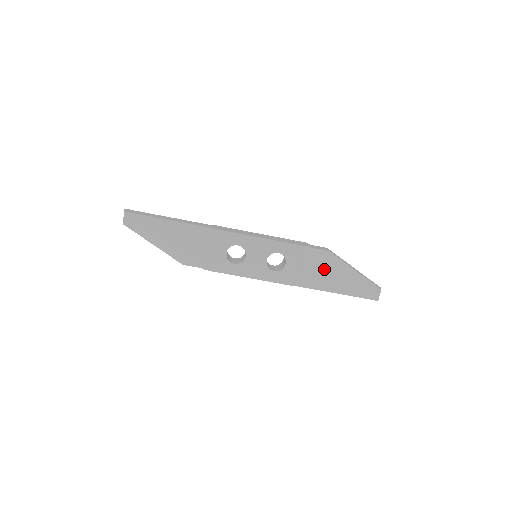
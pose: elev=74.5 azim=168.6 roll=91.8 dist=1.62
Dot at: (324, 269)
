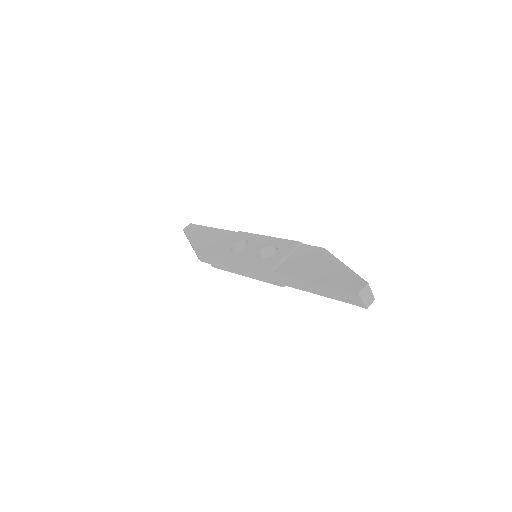
Dot at: (310, 261)
